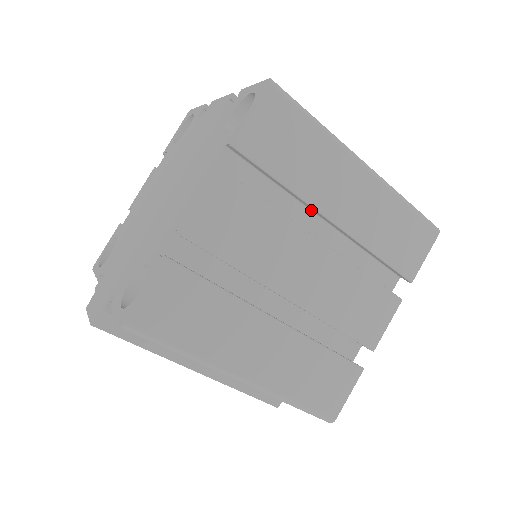
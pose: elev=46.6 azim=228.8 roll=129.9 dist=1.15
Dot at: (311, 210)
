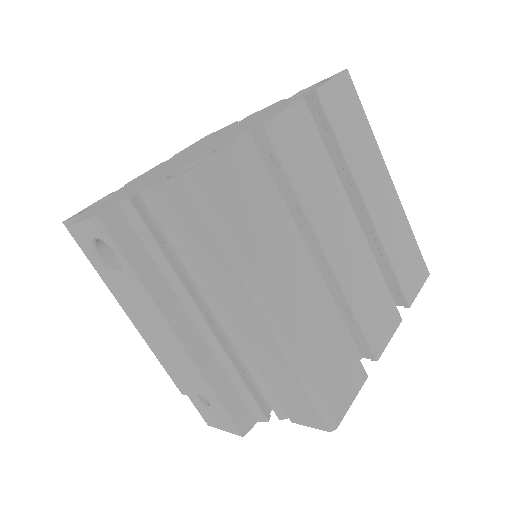
Dot at: occluded
